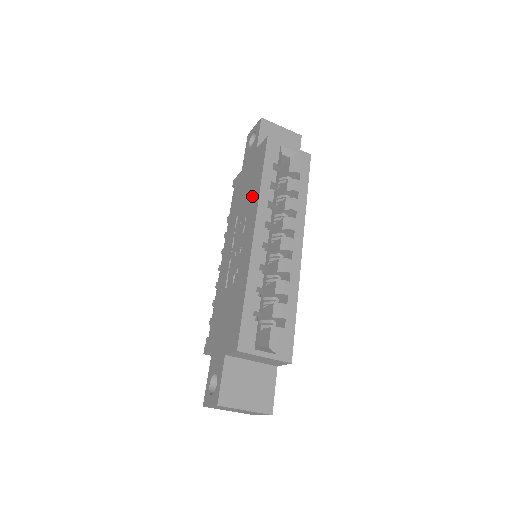
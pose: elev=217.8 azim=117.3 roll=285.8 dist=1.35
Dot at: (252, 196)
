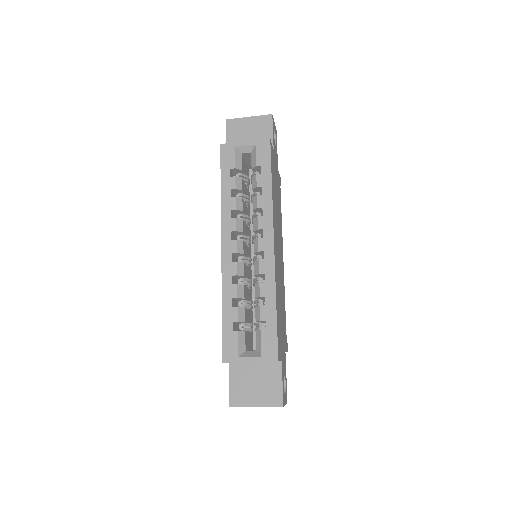
Dot at: occluded
